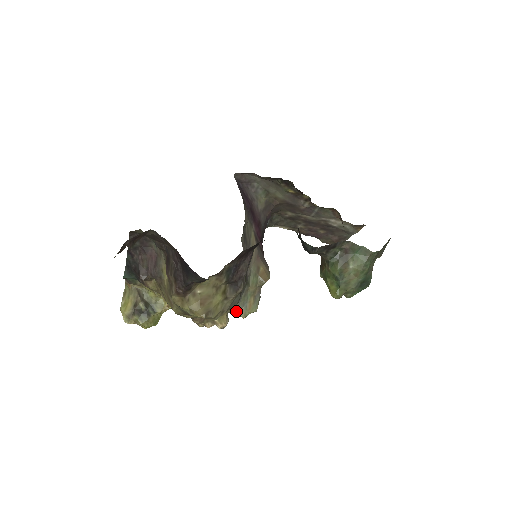
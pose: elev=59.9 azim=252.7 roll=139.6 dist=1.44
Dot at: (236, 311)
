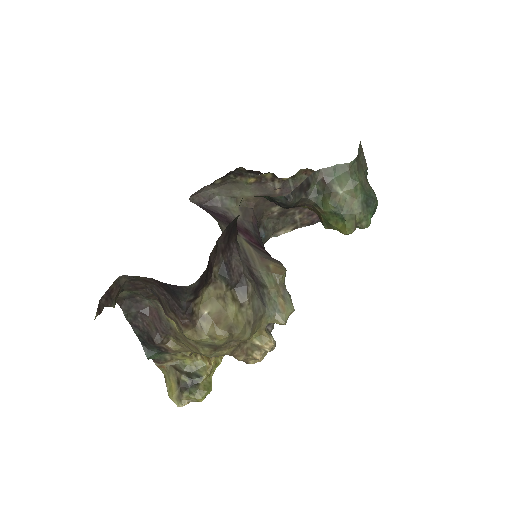
Dot at: (272, 321)
